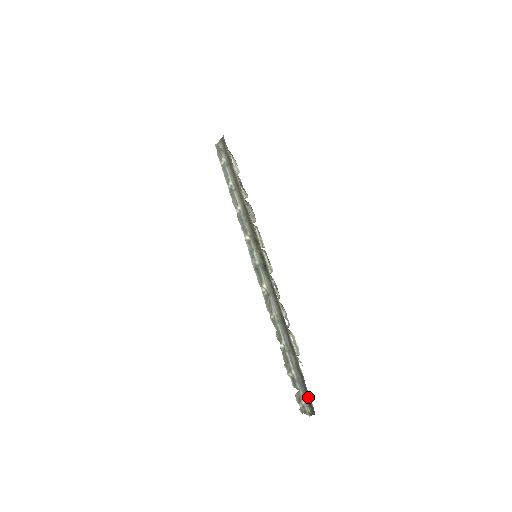
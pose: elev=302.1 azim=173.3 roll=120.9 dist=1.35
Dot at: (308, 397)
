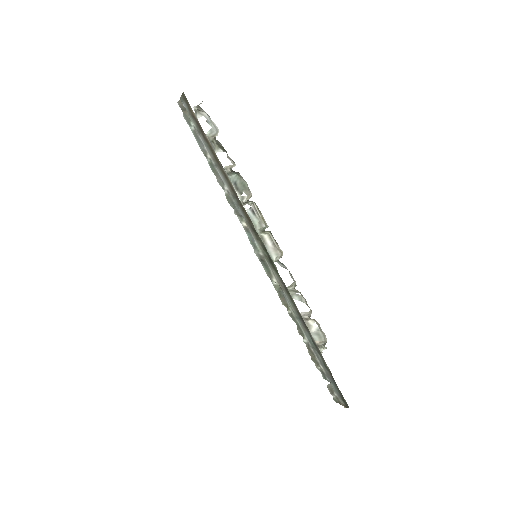
Dot at: (340, 393)
